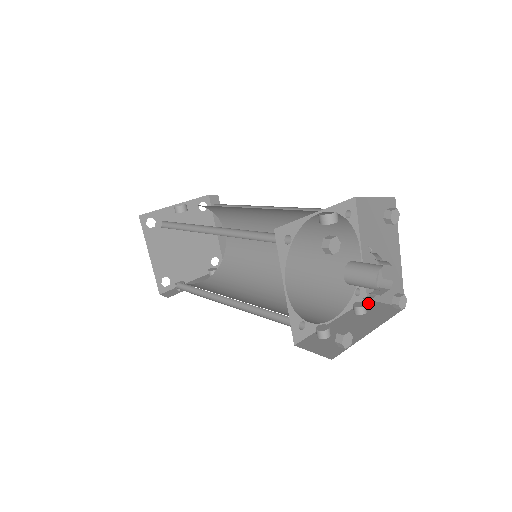
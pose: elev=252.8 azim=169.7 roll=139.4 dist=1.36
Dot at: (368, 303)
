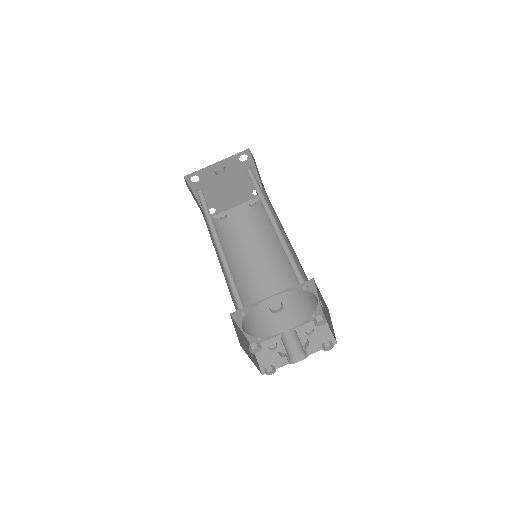
Dot at: occluded
